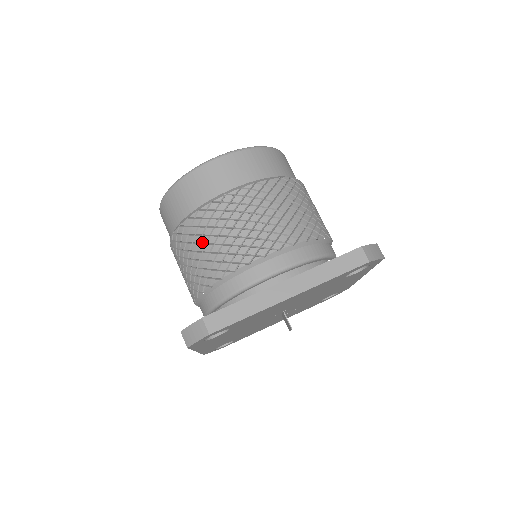
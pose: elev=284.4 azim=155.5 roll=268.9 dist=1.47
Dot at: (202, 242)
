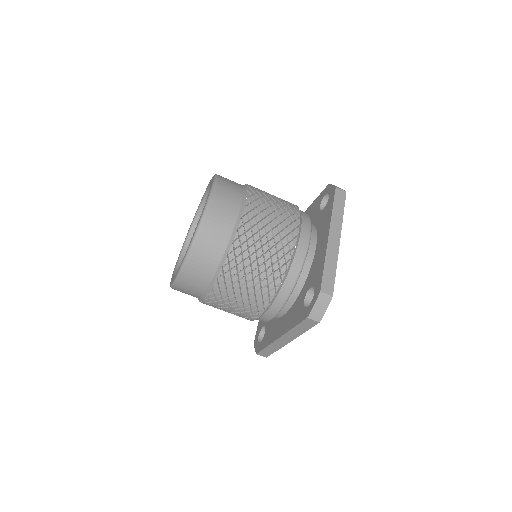
Dot at: (253, 261)
